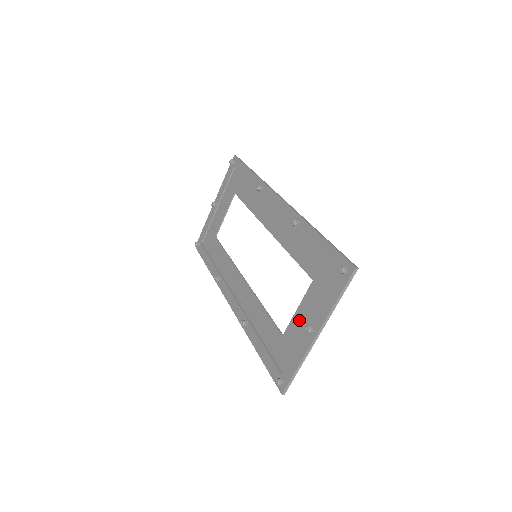
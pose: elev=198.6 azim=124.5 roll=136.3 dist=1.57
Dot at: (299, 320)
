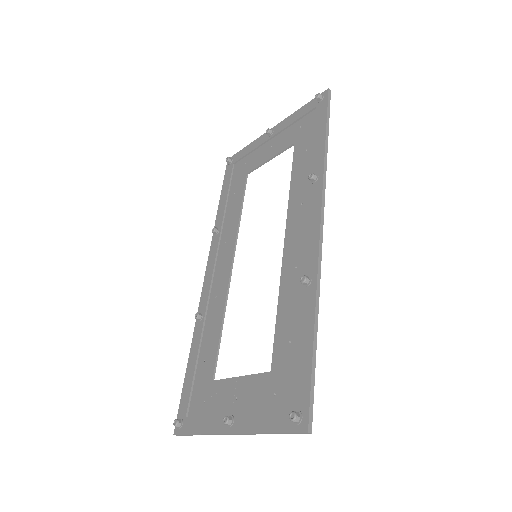
Dot at: (232, 391)
